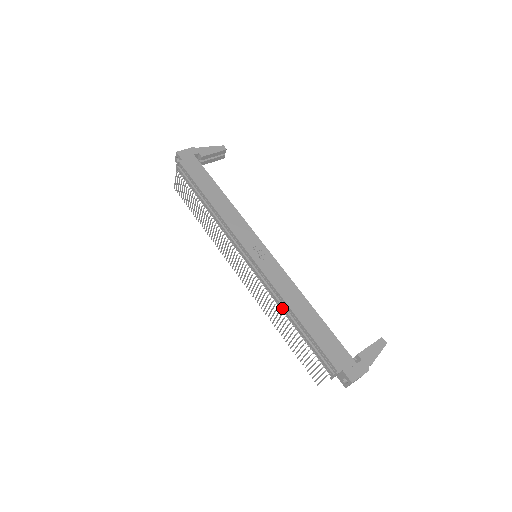
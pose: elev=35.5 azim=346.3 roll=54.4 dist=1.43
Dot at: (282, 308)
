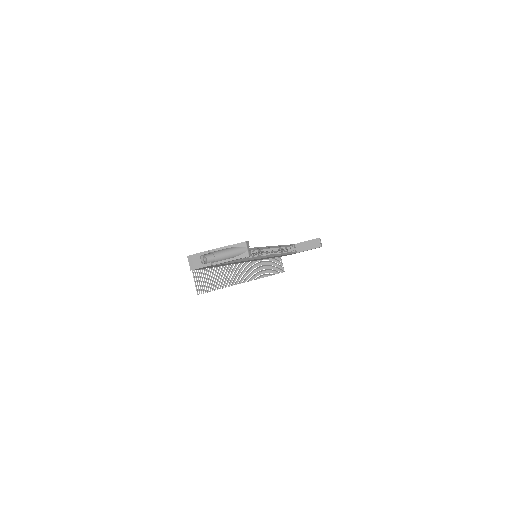
Dot at: occluded
